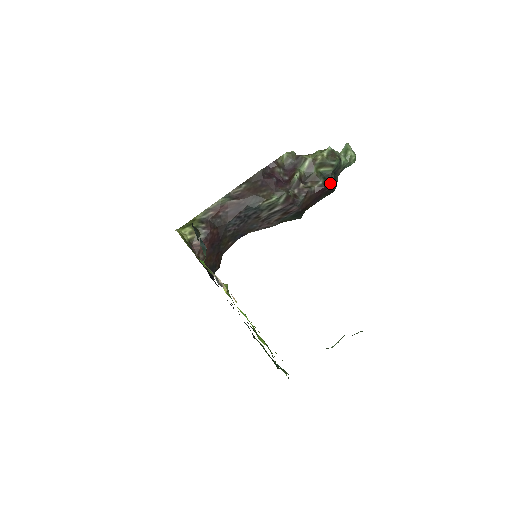
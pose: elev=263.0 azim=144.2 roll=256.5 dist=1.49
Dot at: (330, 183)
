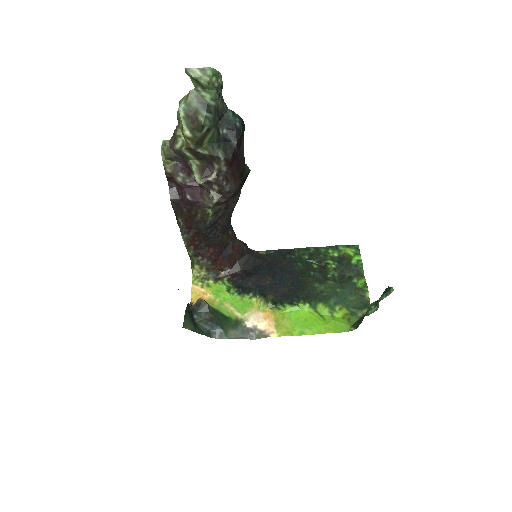
Dot at: (230, 144)
